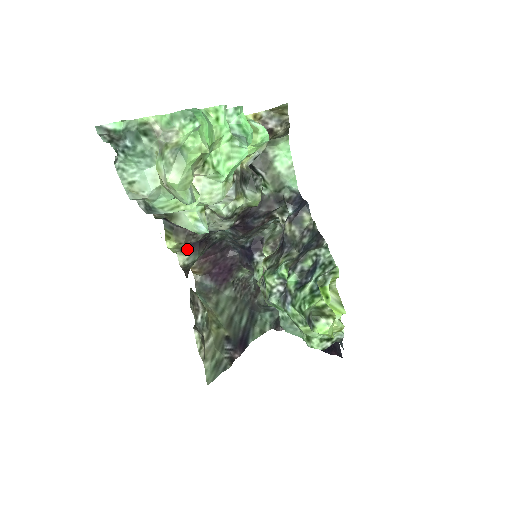
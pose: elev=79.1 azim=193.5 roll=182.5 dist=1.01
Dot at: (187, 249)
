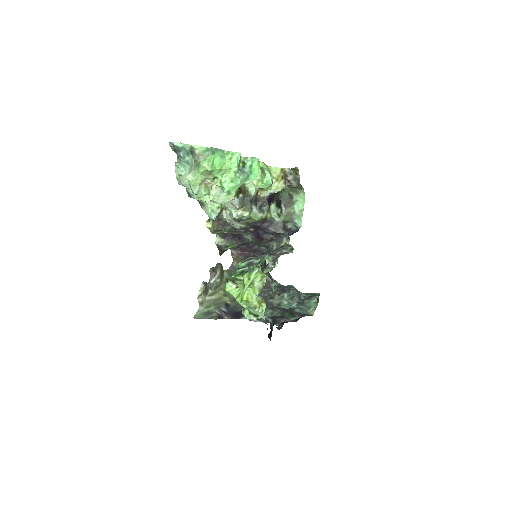
Dot at: (223, 236)
